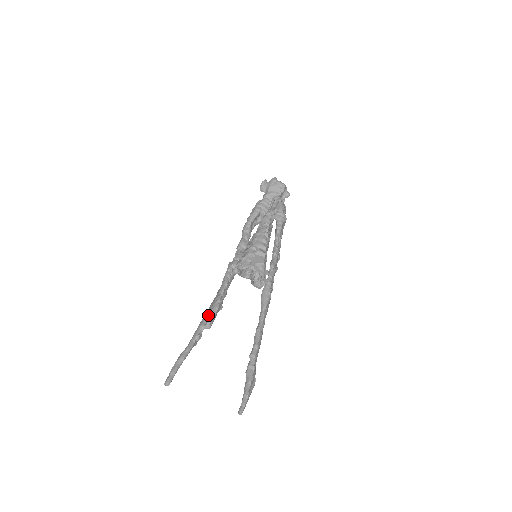
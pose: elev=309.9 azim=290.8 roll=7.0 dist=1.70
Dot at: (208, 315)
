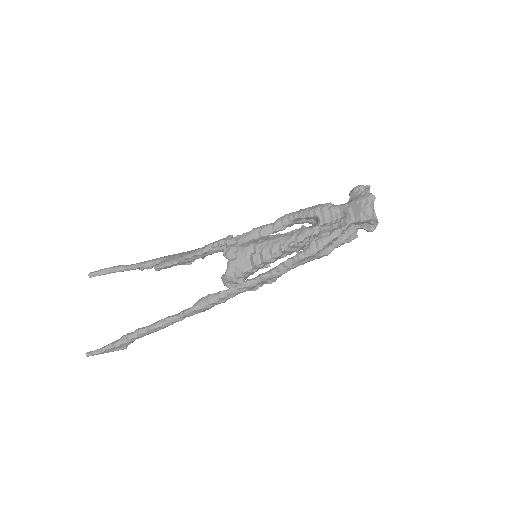
Dot at: (166, 260)
